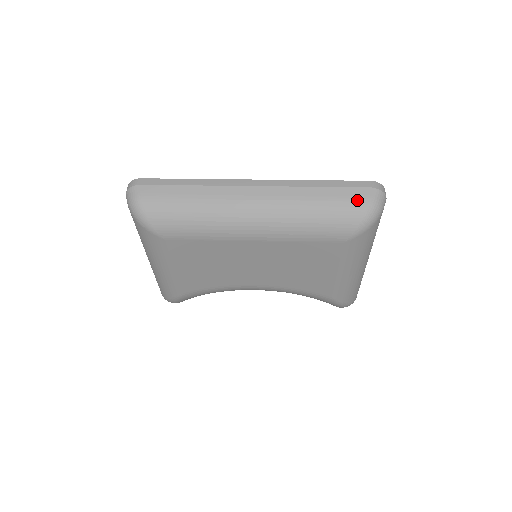
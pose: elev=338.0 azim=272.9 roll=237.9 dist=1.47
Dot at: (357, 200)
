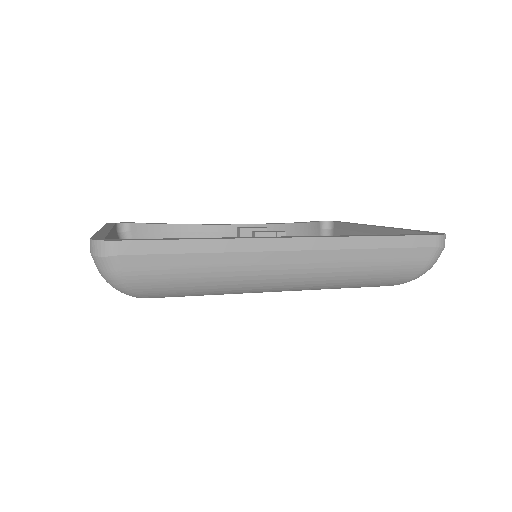
Dot at: (415, 264)
